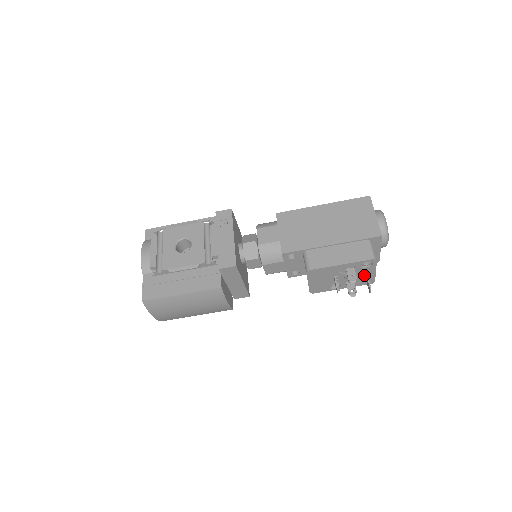
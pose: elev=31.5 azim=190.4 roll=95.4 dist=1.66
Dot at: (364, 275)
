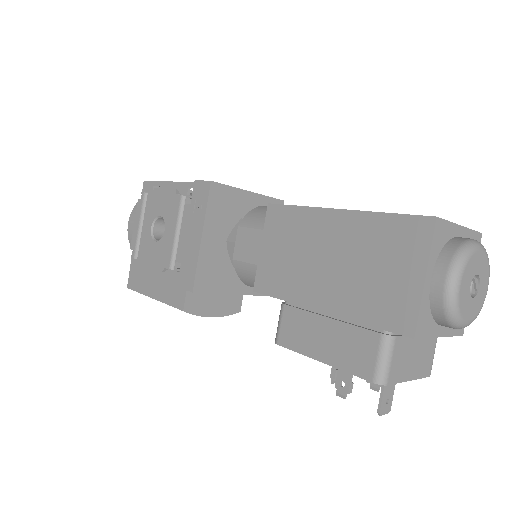
Dot at: occluded
